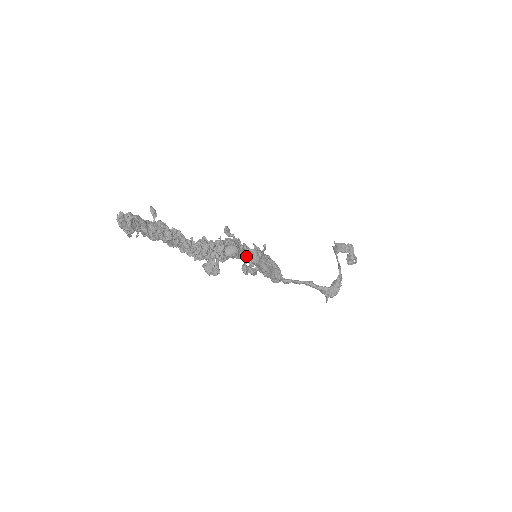
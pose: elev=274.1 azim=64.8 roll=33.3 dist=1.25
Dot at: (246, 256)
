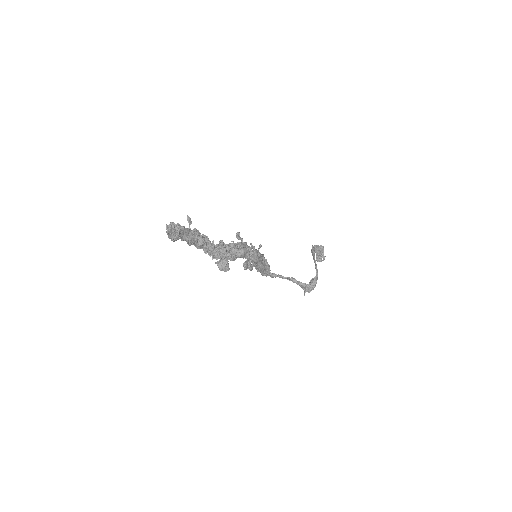
Dot at: (249, 256)
